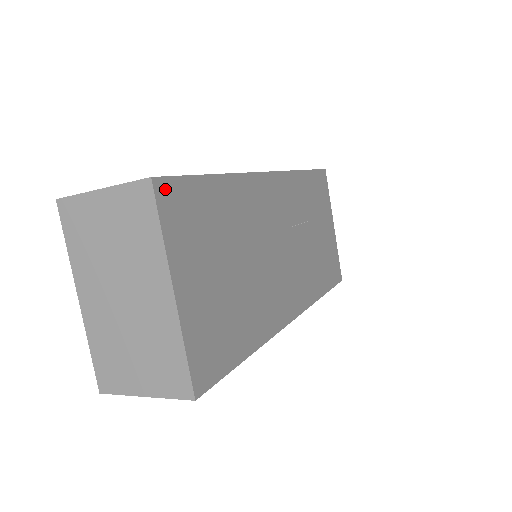
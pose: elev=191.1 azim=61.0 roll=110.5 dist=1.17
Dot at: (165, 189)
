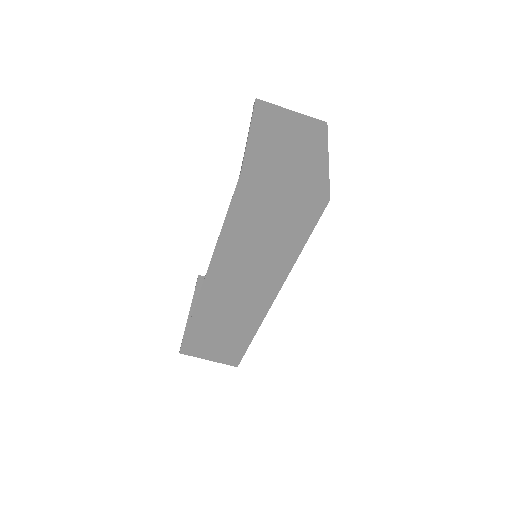
Dot at: occluded
